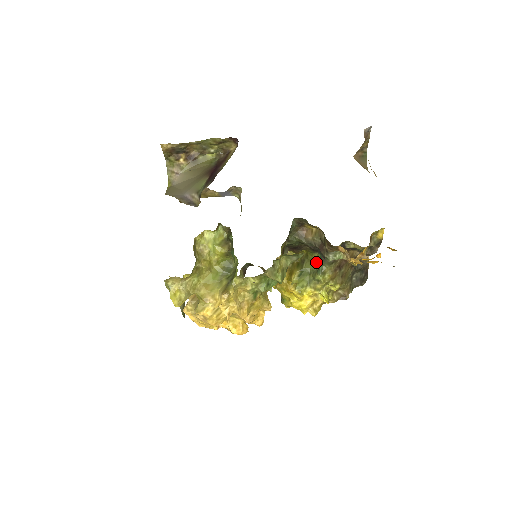
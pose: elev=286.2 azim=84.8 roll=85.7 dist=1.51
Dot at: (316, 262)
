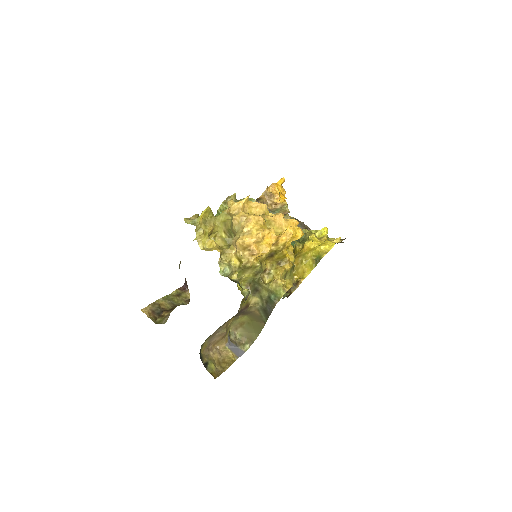
Dot at: occluded
